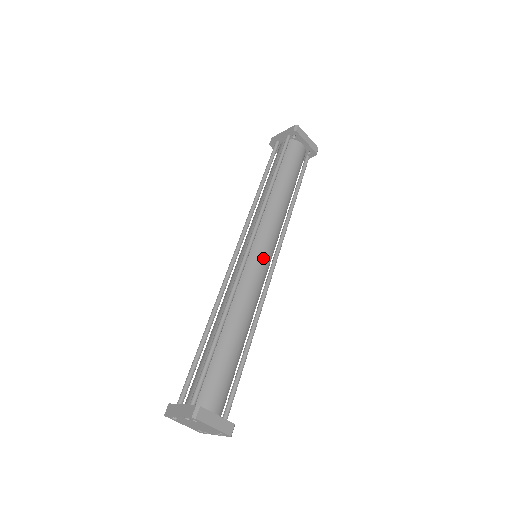
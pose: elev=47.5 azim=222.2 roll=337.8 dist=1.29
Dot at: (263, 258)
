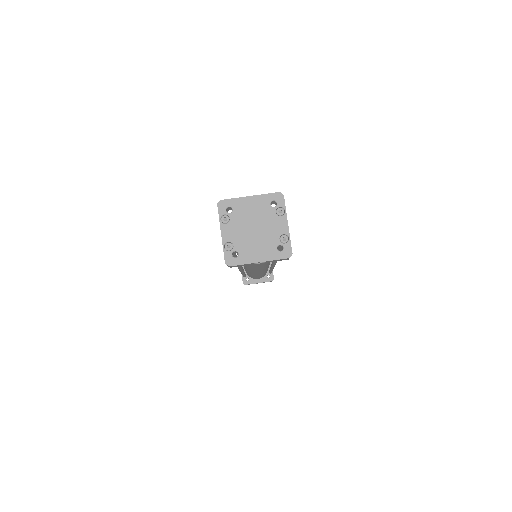
Dot at: occluded
